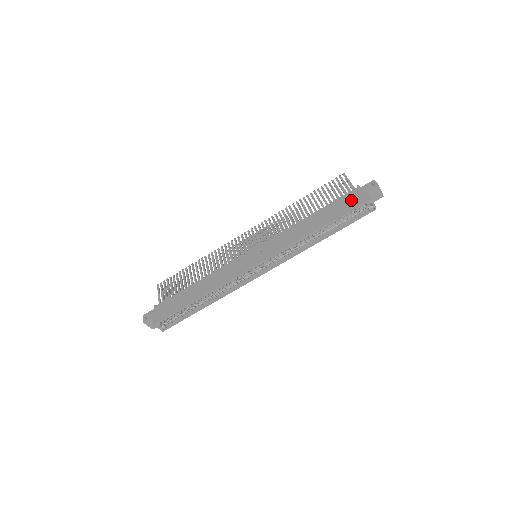
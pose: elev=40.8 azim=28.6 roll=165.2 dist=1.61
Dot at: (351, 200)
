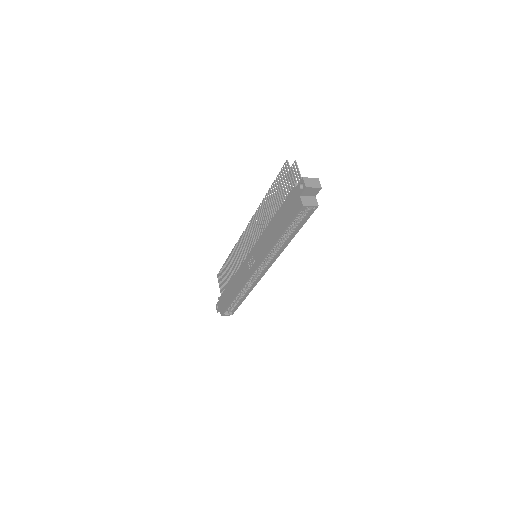
Dot at: (291, 205)
